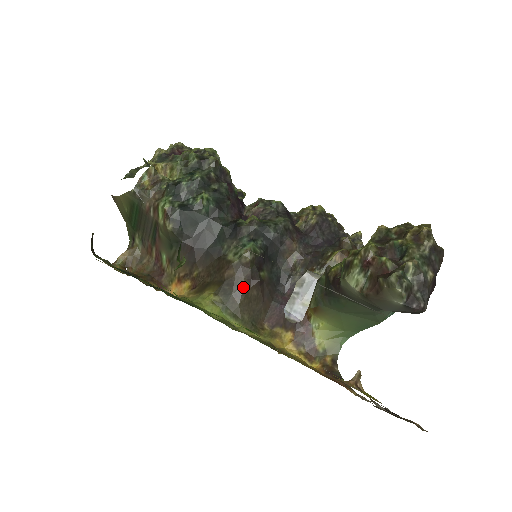
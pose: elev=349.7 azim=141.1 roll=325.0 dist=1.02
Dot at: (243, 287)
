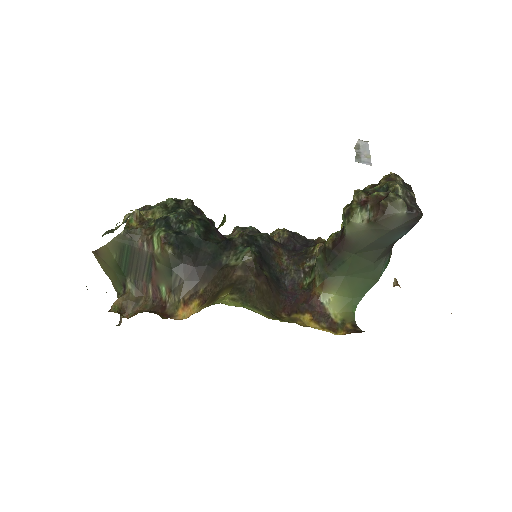
Dot at: (254, 282)
